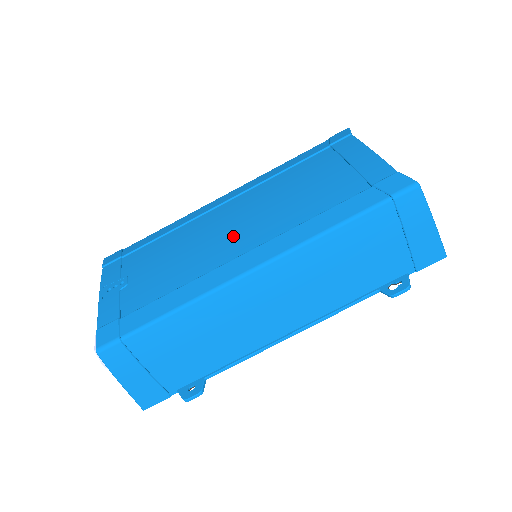
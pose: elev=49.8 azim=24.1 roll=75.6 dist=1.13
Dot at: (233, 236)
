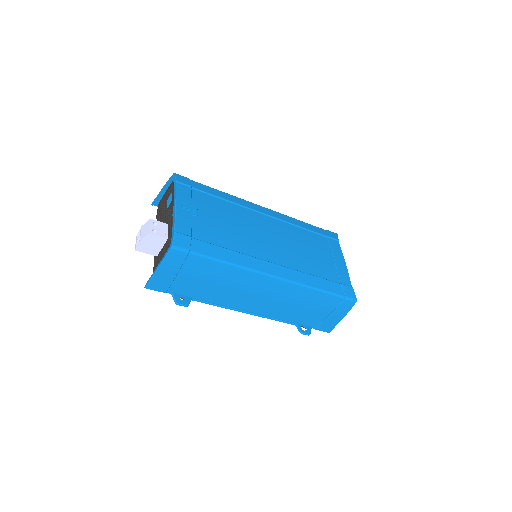
Dot at: (268, 245)
